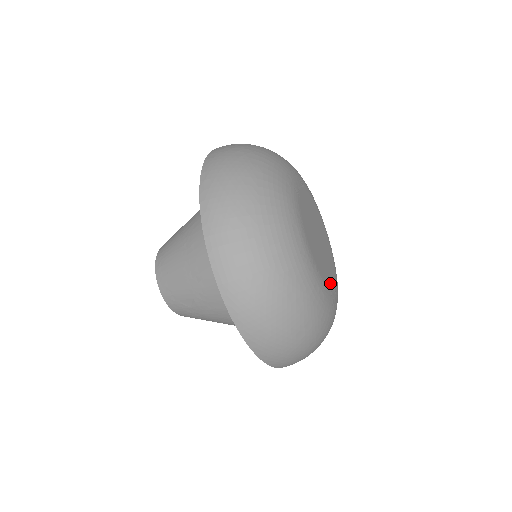
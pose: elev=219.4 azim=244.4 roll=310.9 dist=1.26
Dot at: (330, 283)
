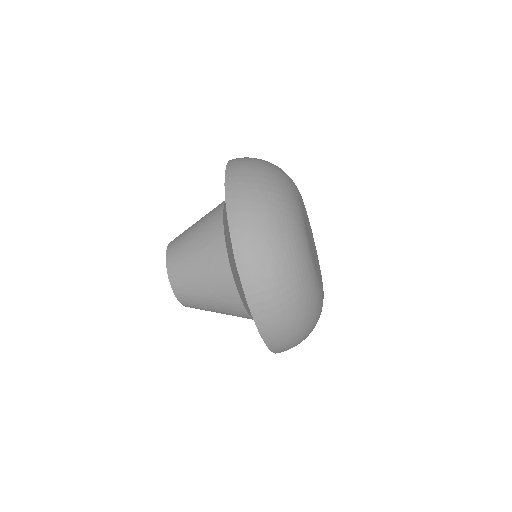
Dot at: (321, 280)
